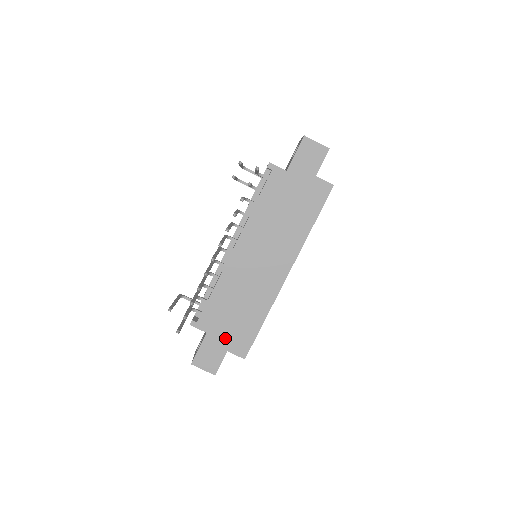
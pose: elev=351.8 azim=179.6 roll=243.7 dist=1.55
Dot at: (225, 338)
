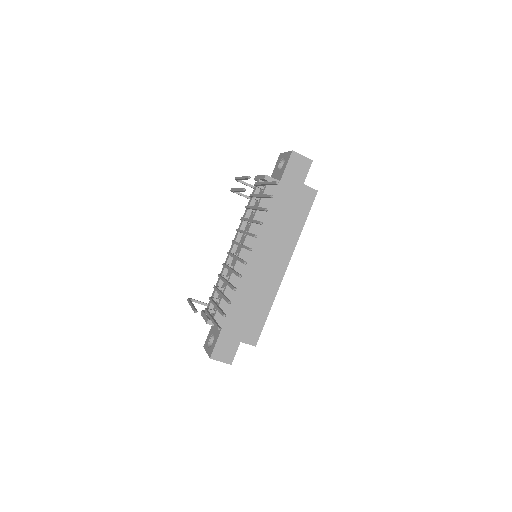
Dot at: (238, 331)
